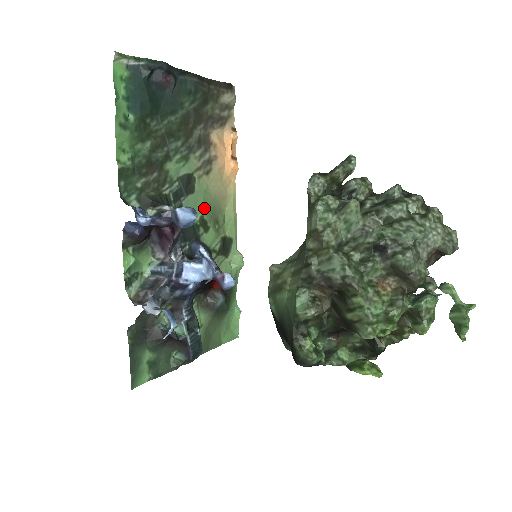
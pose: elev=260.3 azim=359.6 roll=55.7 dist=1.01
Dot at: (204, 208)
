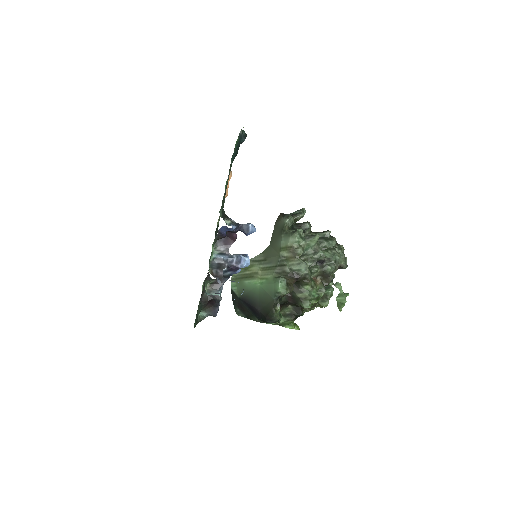
Dot at: occluded
